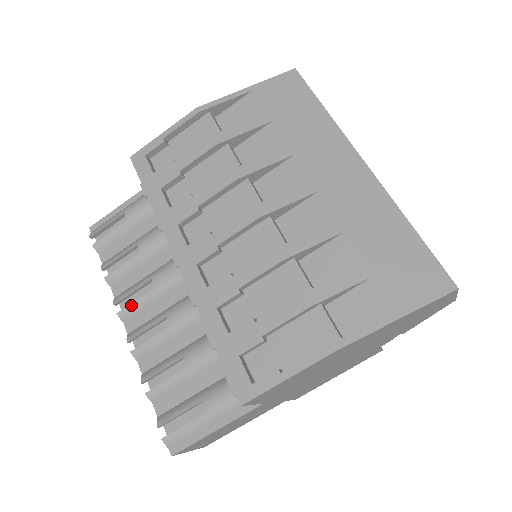
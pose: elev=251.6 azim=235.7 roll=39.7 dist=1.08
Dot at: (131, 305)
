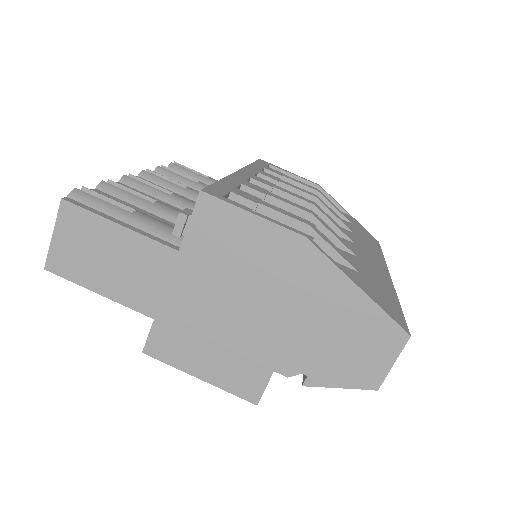
Dot at: (158, 177)
